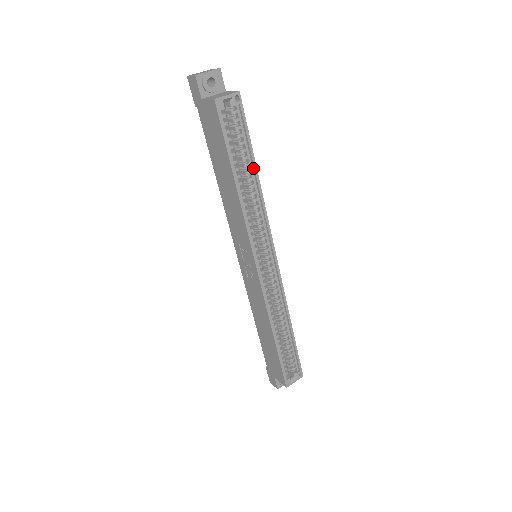
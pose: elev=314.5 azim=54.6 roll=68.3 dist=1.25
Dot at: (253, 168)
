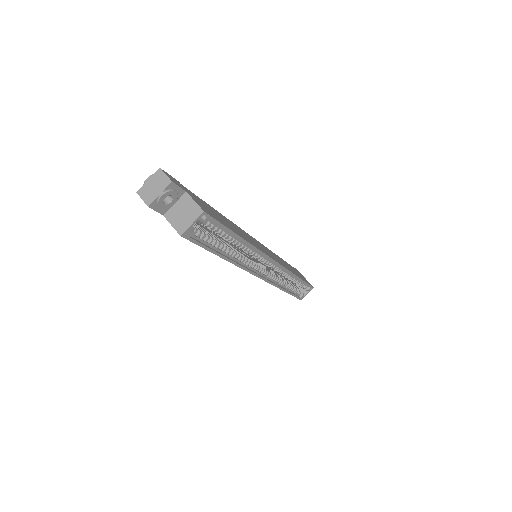
Dot at: (237, 238)
